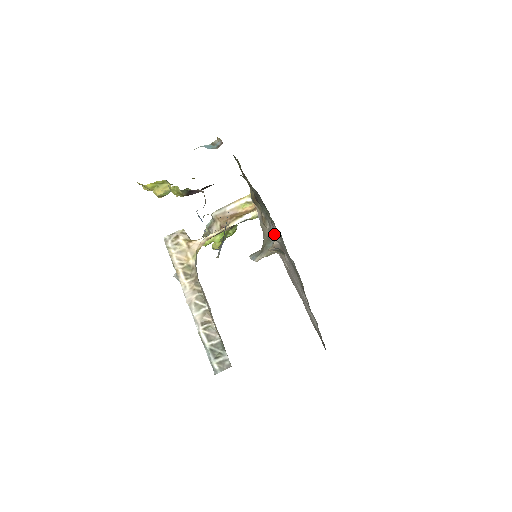
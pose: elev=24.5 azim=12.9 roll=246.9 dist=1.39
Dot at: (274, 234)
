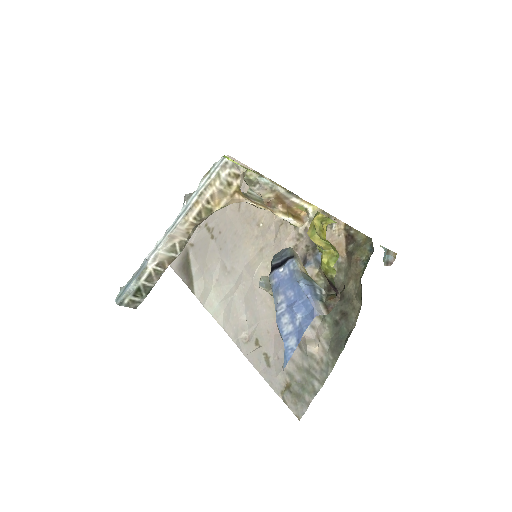
Dot at: occluded
